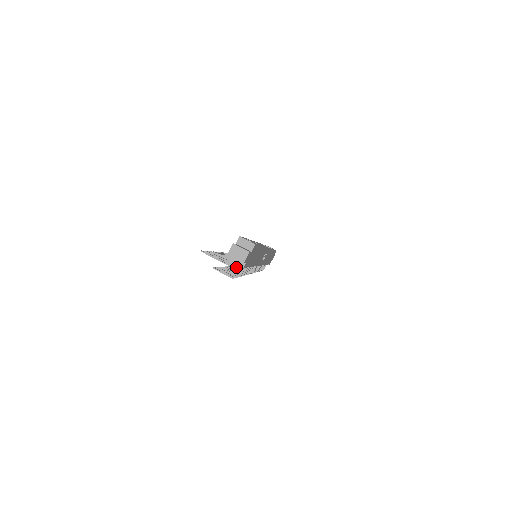
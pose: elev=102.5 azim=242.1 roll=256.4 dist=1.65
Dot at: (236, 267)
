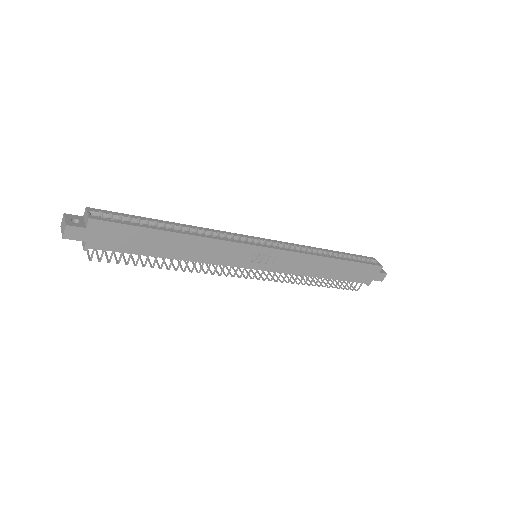
Dot at: occluded
